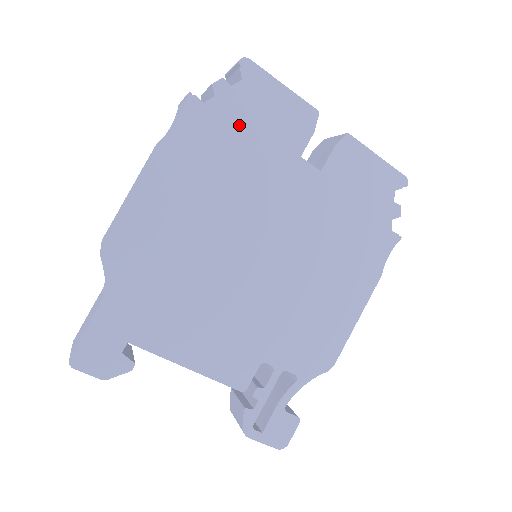
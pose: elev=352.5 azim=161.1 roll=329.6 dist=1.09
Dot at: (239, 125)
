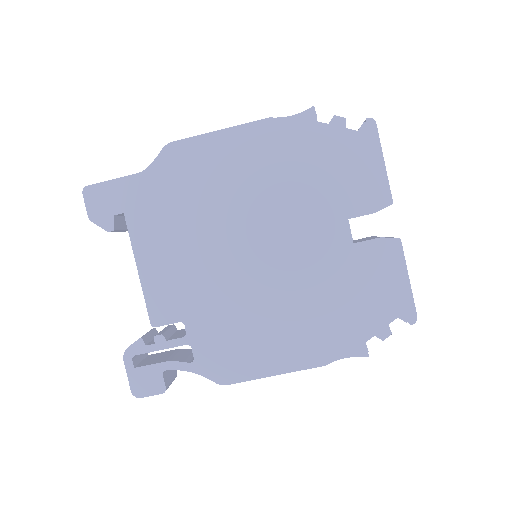
Dot at: (326, 157)
